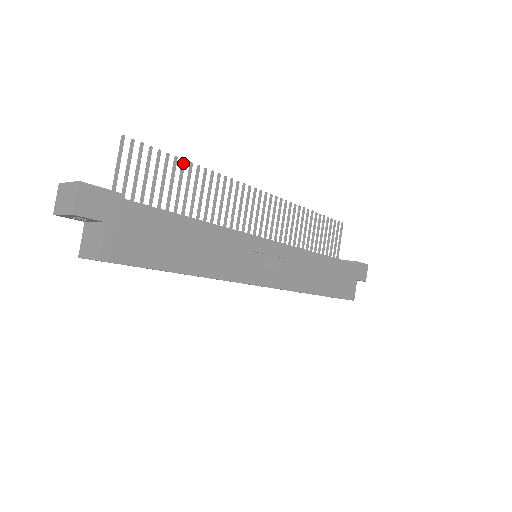
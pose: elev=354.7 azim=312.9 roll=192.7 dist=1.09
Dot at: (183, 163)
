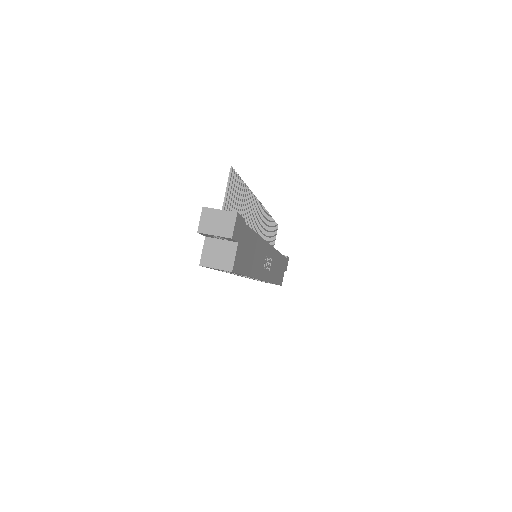
Dot at: (245, 186)
